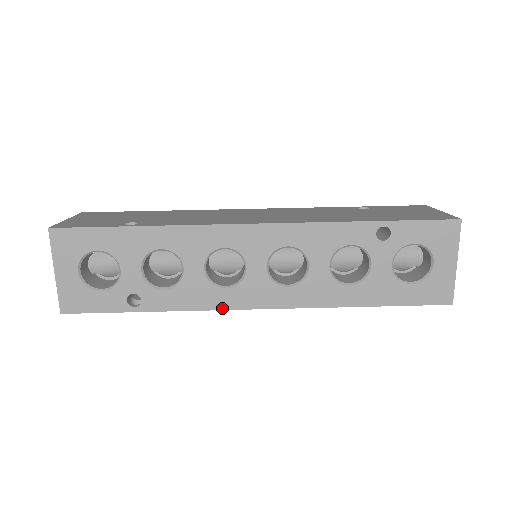
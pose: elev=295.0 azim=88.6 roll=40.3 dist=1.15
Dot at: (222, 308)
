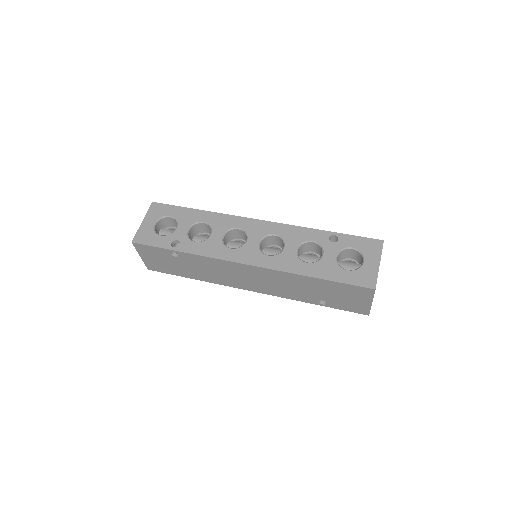
Dot at: (224, 259)
